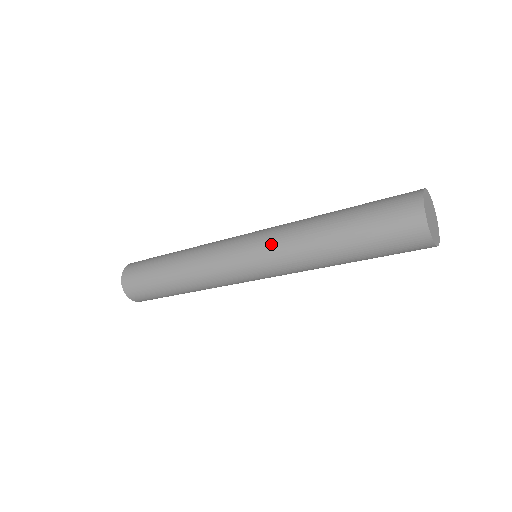
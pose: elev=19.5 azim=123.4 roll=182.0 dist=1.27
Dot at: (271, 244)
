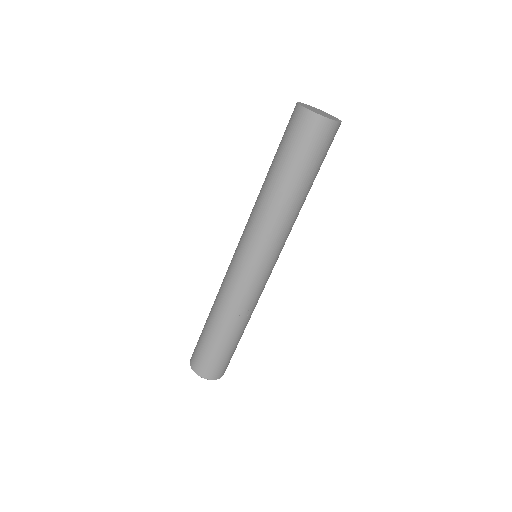
Dot at: (249, 229)
